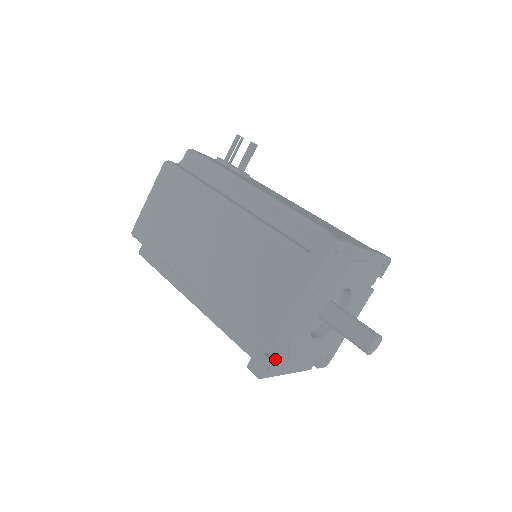
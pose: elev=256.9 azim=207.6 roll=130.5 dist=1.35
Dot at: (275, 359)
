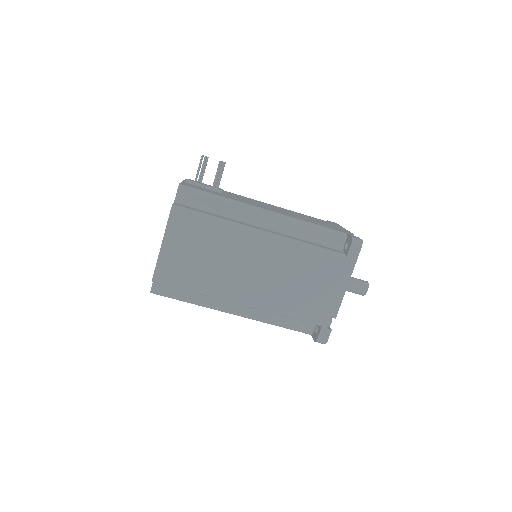
Dot at: occluded
